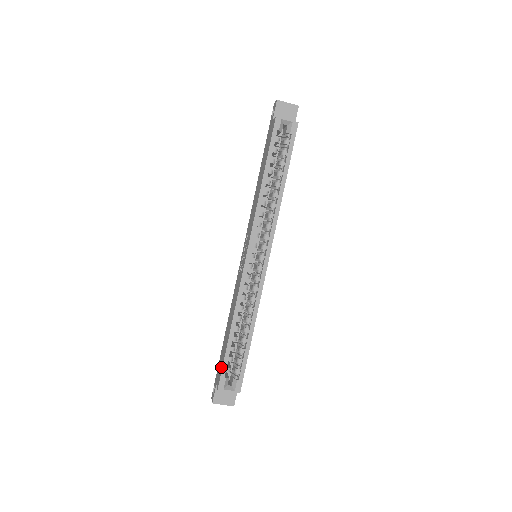
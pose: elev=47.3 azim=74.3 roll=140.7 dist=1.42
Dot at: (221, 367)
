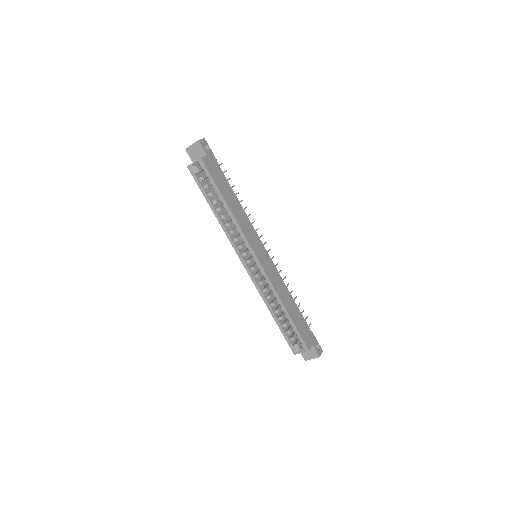
Dot at: (287, 339)
